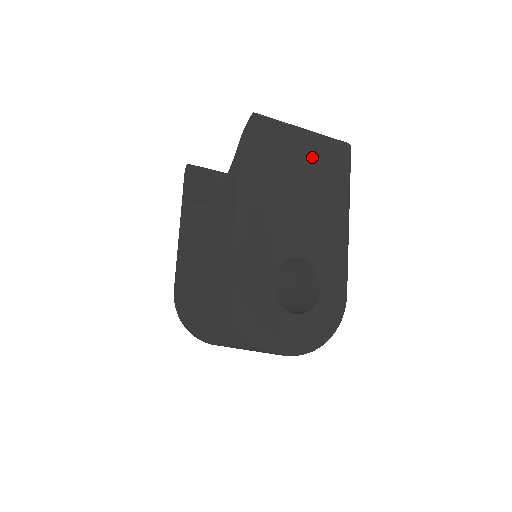
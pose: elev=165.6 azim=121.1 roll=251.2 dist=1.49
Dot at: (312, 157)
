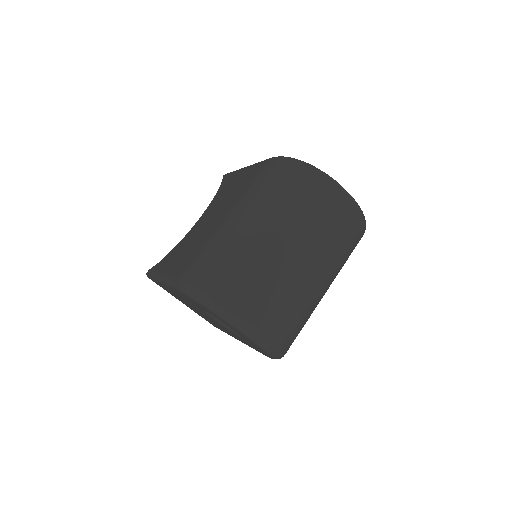
Dot at: occluded
